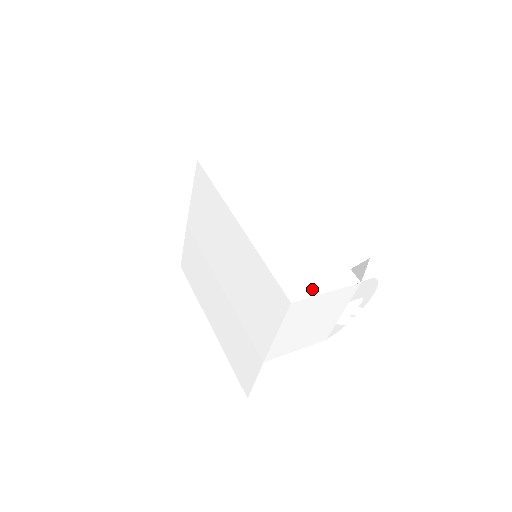
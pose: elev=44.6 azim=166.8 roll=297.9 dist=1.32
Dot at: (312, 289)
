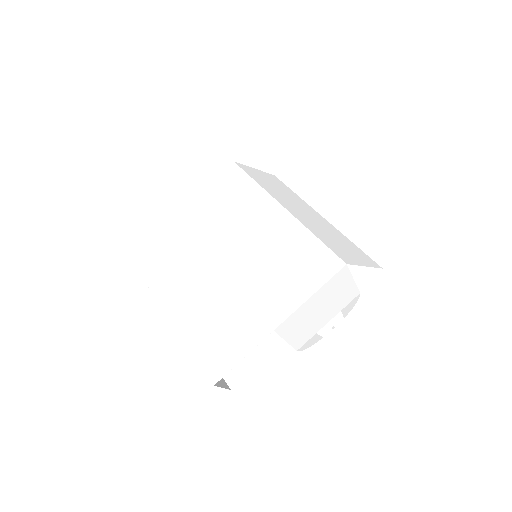
Dot at: (357, 264)
